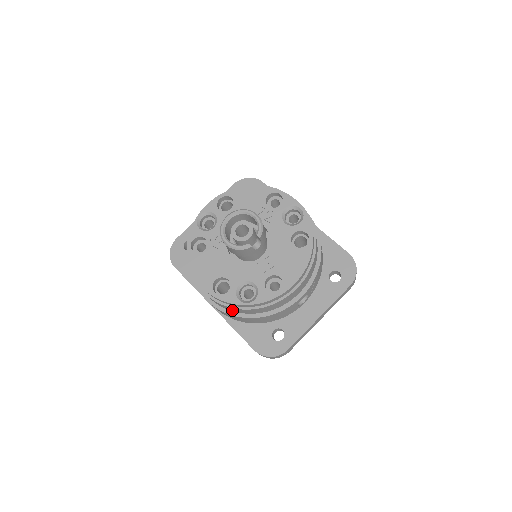
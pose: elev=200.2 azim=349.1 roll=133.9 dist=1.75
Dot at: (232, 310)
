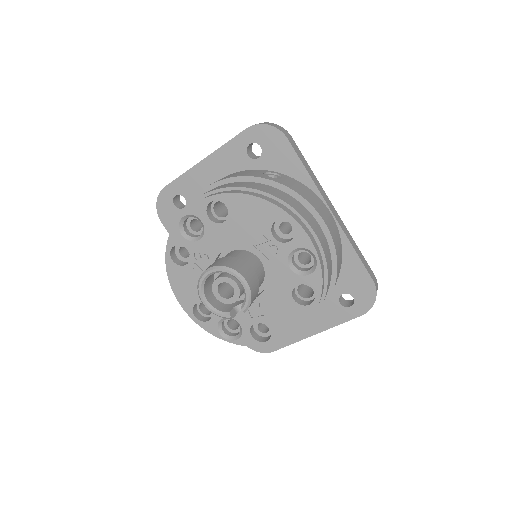
Dot at: occluded
